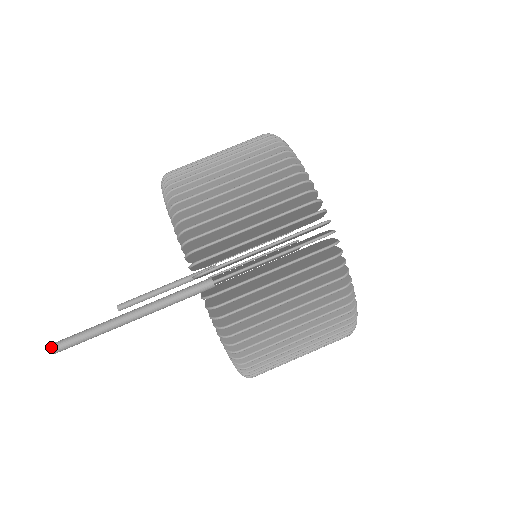
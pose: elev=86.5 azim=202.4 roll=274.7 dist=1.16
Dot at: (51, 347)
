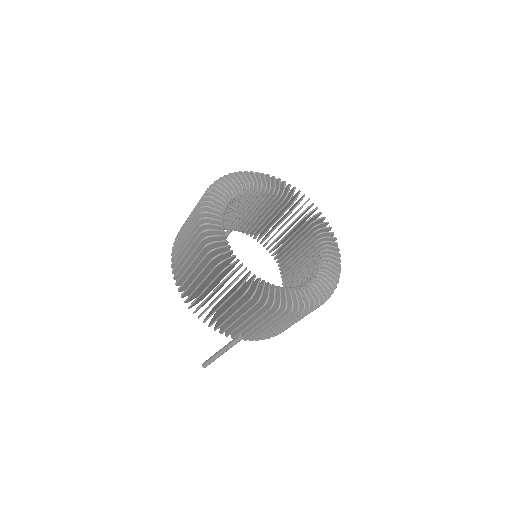
Dot at: (203, 367)
